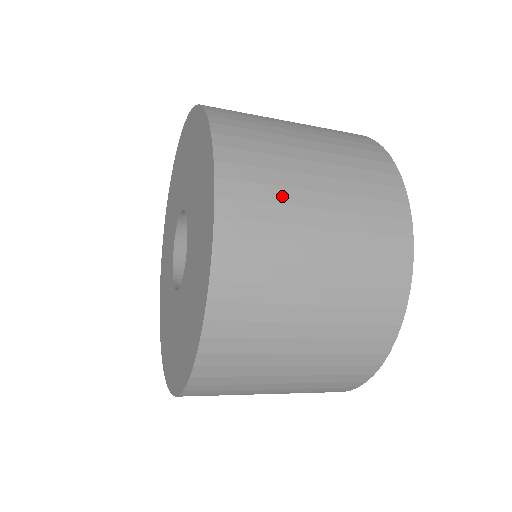
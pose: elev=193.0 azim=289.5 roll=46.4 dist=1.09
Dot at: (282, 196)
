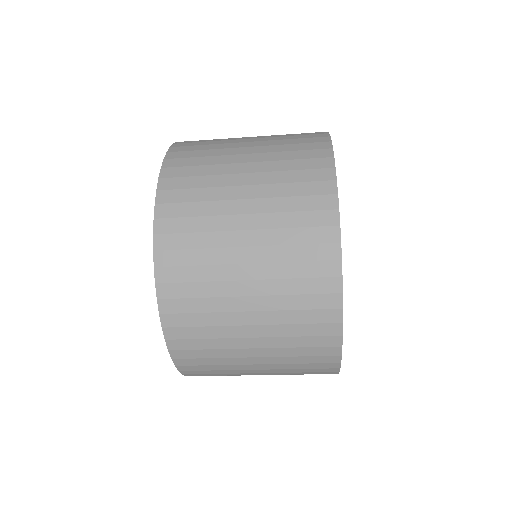
Dot at: (221, 140)
